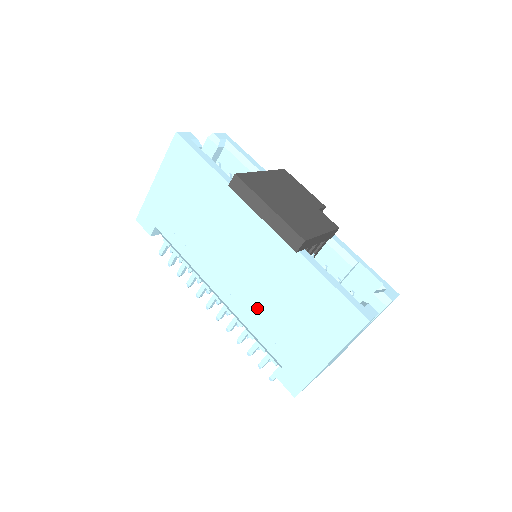
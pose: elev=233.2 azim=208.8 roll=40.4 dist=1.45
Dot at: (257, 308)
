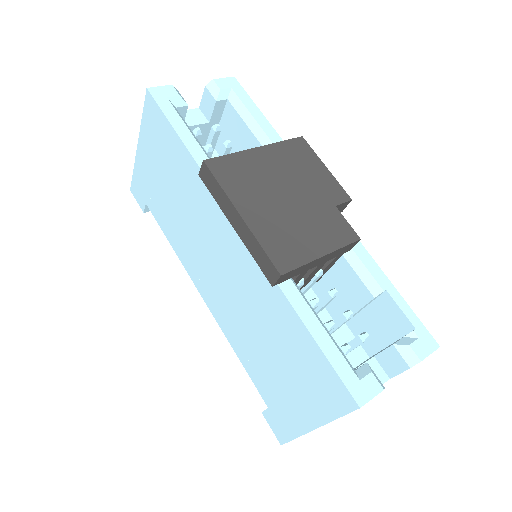
Dot at: (240, 333)
